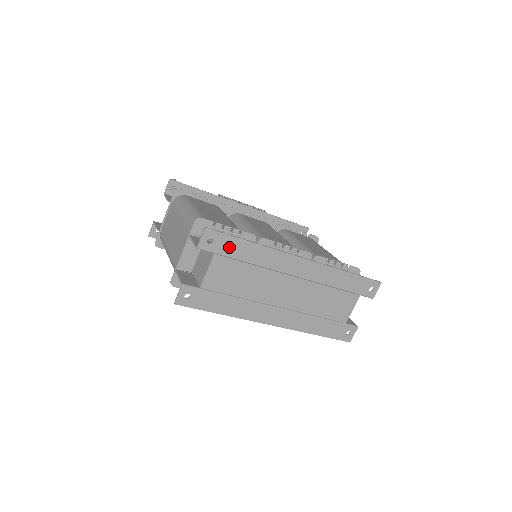
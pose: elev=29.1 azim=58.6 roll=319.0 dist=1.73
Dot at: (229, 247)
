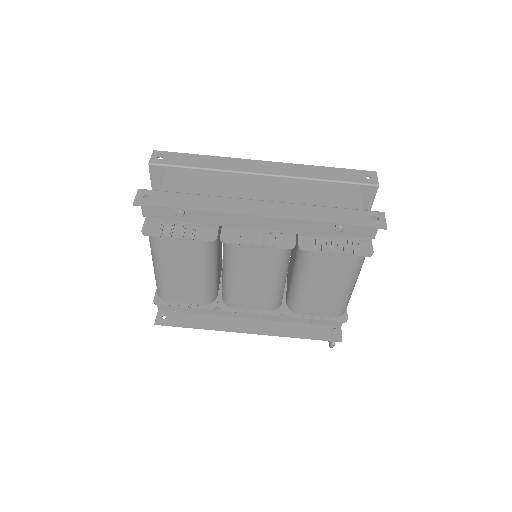
Dot at: (181, 160)
